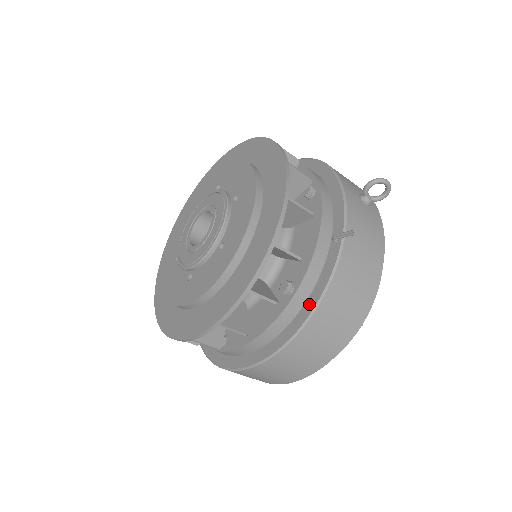
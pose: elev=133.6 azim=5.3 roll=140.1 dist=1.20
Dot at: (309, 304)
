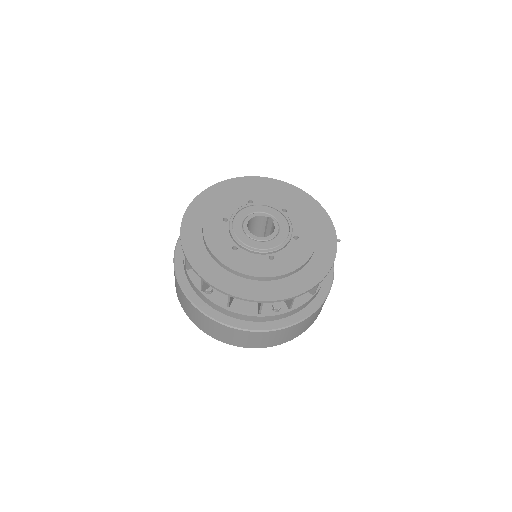
Dot at: (328, 277)
